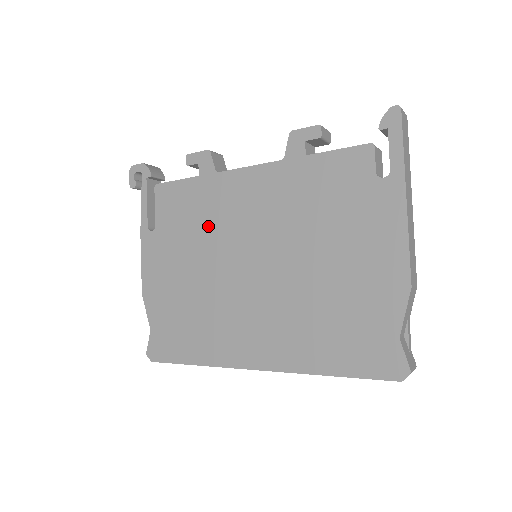
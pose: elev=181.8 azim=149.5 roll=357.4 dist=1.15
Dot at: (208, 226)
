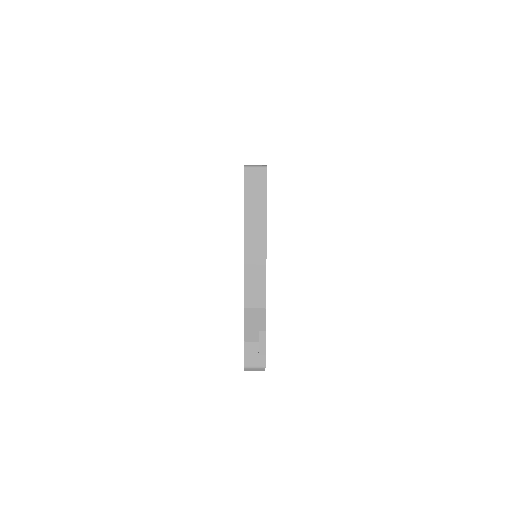
Dot at: occluded
